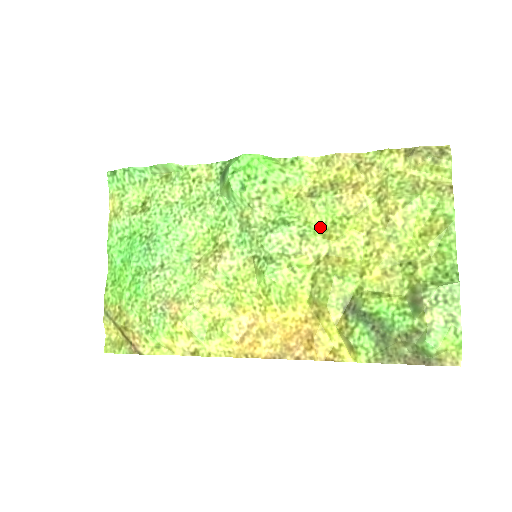
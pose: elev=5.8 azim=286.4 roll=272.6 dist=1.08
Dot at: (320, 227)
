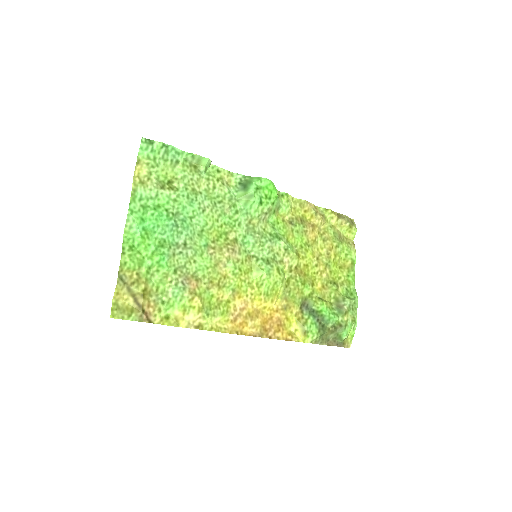
Dot at: (294, 247)
